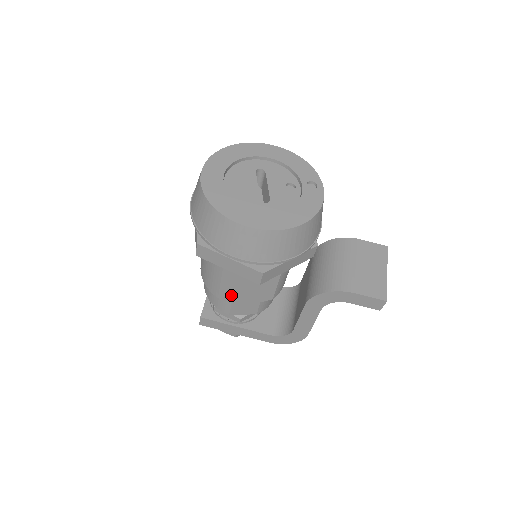
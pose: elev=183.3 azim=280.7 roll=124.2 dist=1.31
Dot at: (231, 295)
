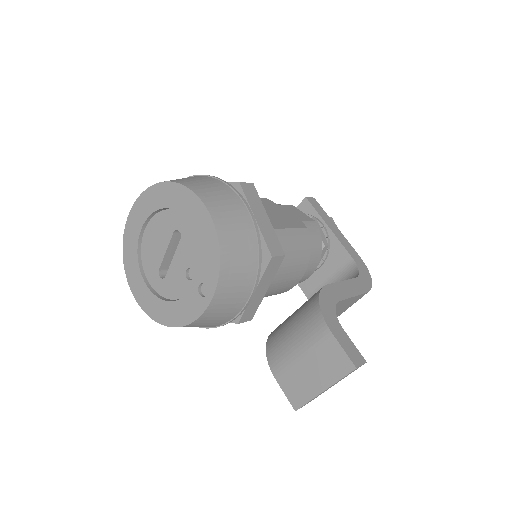
Dot at: occluded
